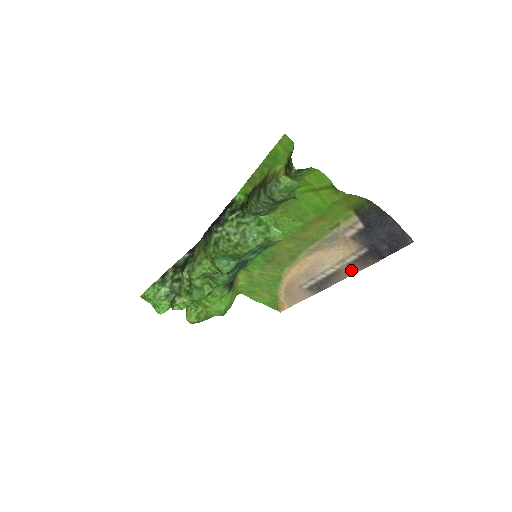
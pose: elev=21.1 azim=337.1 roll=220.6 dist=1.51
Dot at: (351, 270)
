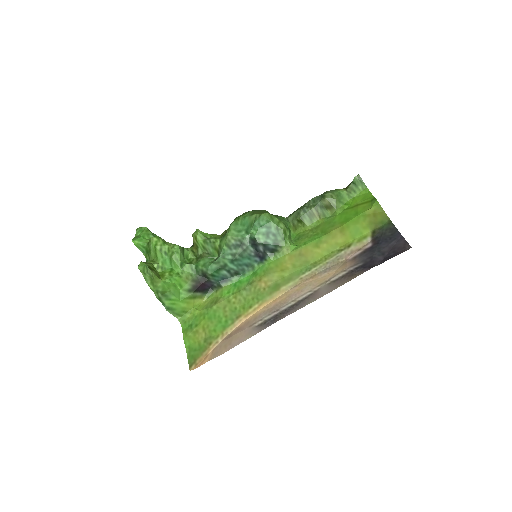
Dot at: (329, 289)
